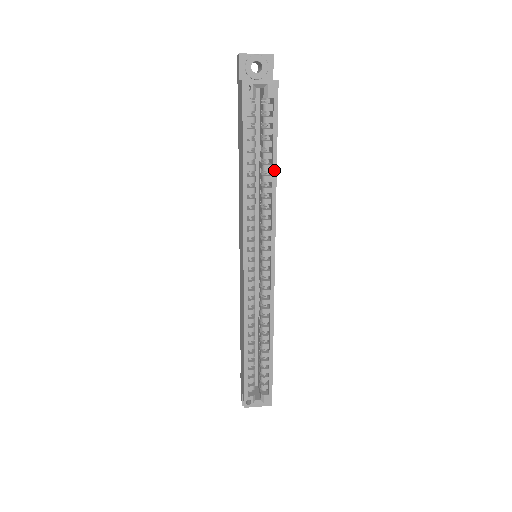
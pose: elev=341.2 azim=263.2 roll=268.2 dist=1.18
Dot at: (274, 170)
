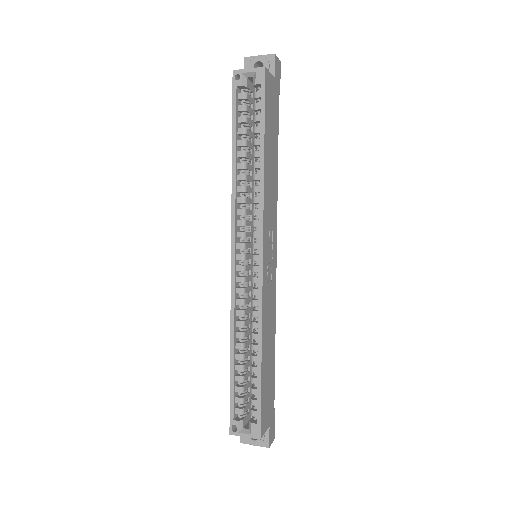
Dot at: (262, 154)
